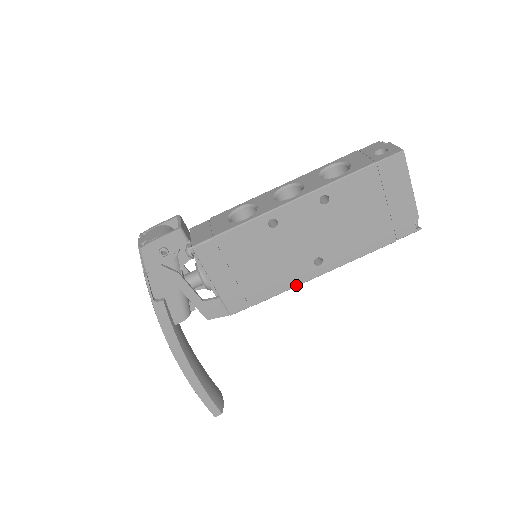
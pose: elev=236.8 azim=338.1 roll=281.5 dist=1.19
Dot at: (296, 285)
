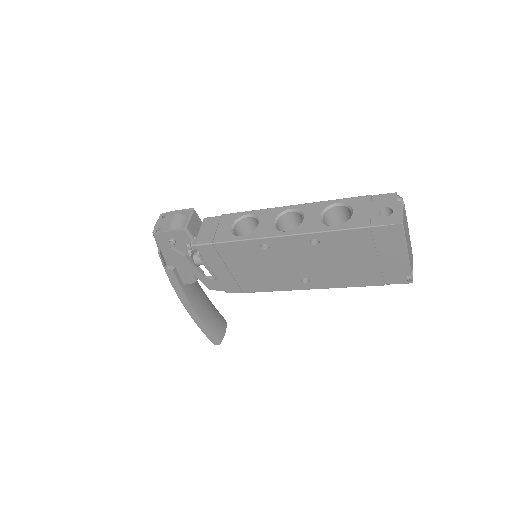
Dot at: (284, 290)
